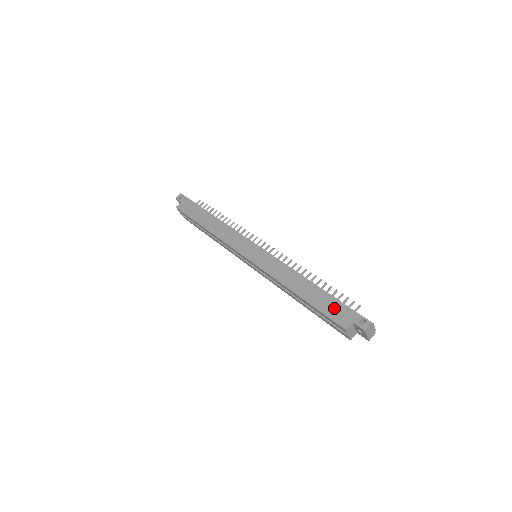
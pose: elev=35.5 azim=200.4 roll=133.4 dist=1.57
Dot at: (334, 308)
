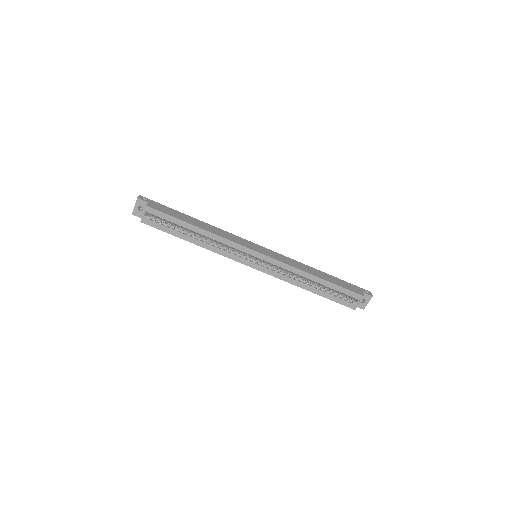
Dot at: (347, 285)
